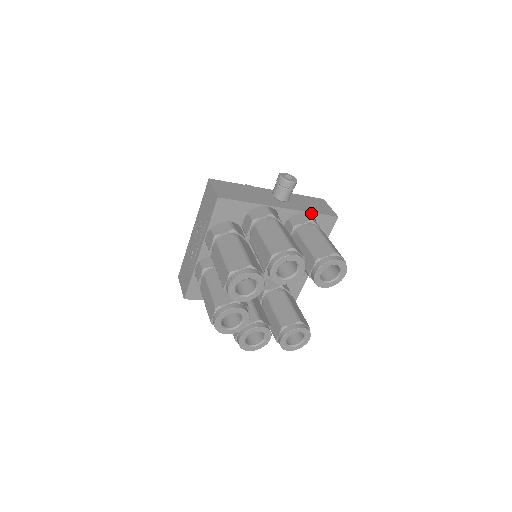
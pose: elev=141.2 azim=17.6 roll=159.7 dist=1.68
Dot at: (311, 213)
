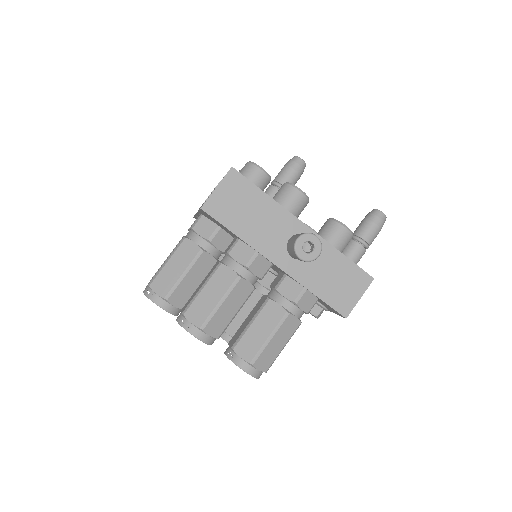
Dot at: (312, 292)
